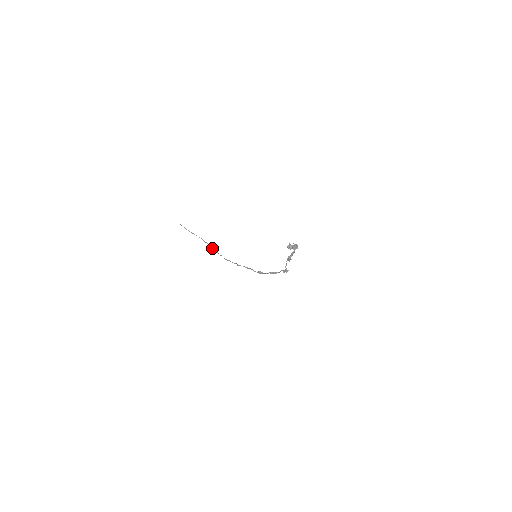
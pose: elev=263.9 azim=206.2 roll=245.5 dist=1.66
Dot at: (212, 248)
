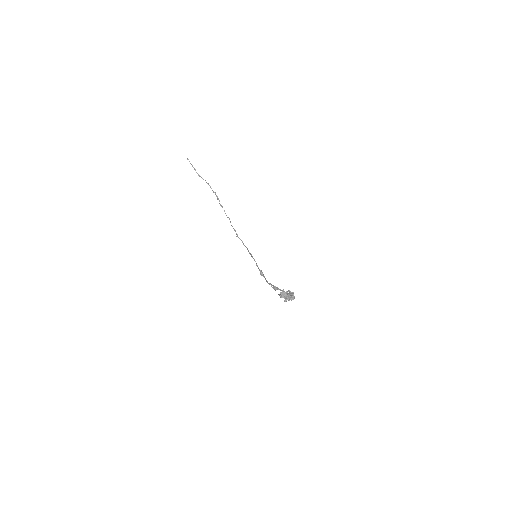
Dot at: (219, 203)
